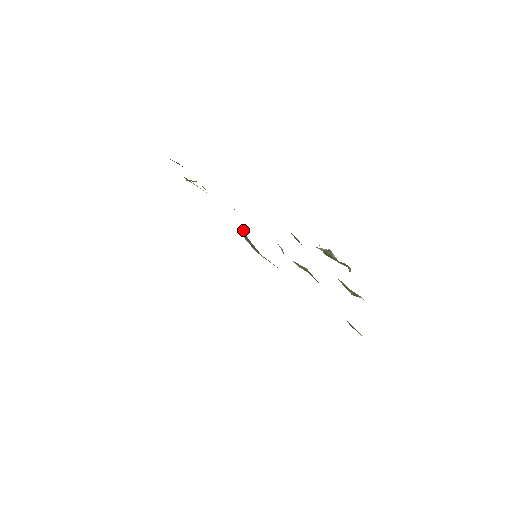
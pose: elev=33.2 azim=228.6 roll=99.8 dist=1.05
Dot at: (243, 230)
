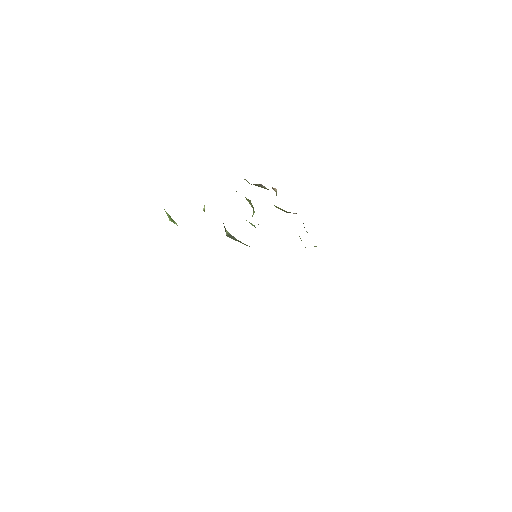
Dot at: (227, 233)
